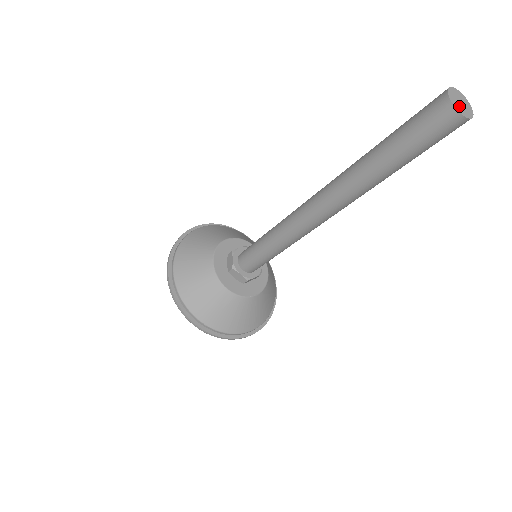
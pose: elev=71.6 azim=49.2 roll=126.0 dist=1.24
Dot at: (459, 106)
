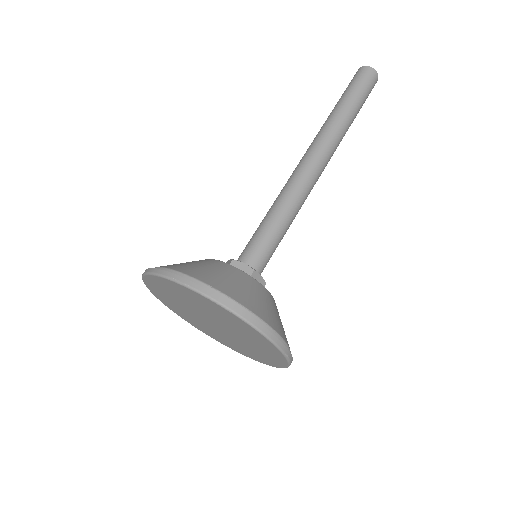
Dot at: occluded
